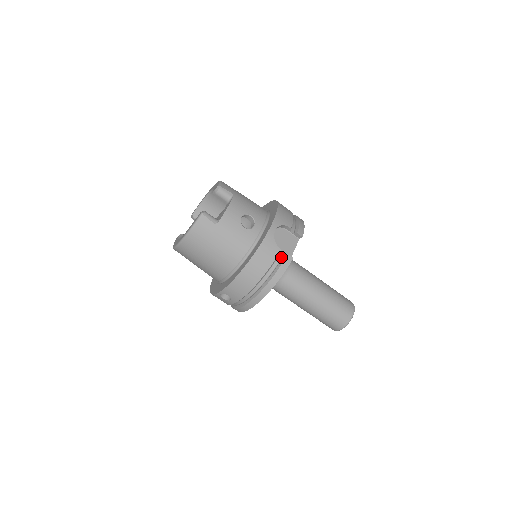
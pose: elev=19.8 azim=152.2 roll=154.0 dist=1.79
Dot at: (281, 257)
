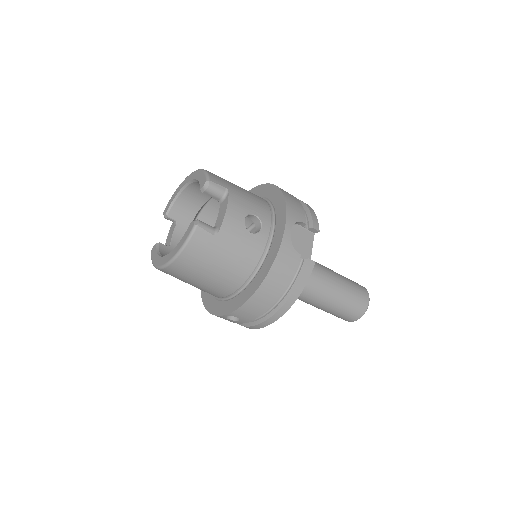
Dot at: (300, 263)
